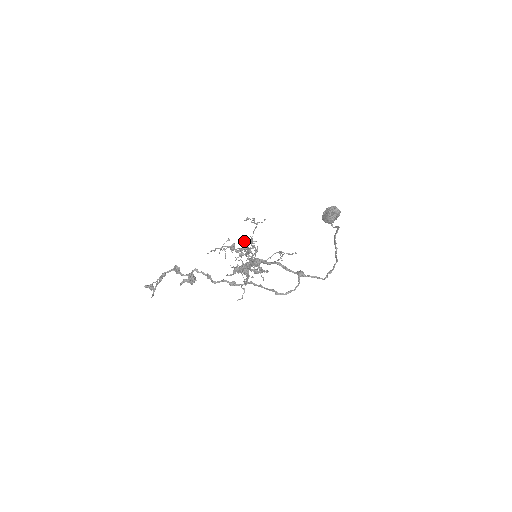
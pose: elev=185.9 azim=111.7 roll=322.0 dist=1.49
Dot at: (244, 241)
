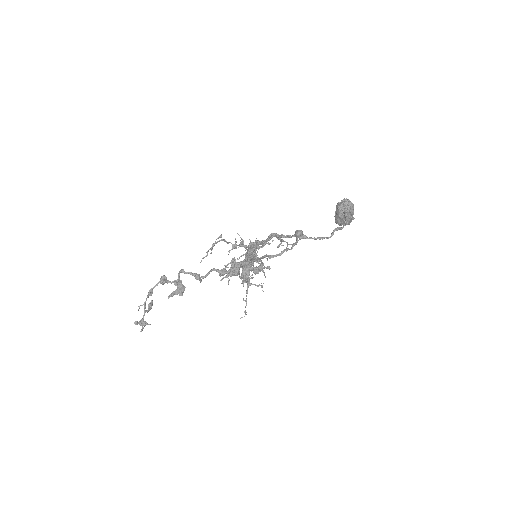
Dot at: occluded
